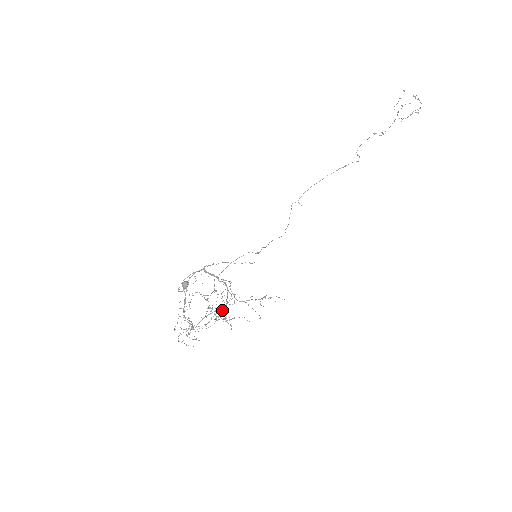
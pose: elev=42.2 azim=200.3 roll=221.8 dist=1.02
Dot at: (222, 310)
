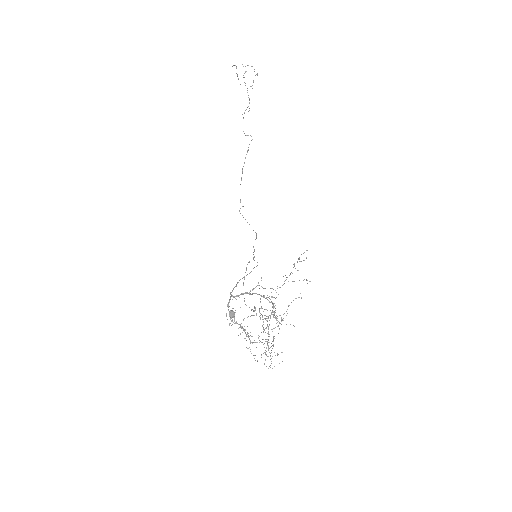
Dot at: occluded
